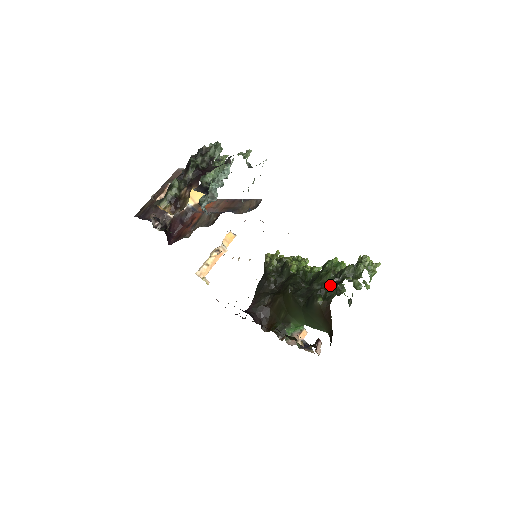
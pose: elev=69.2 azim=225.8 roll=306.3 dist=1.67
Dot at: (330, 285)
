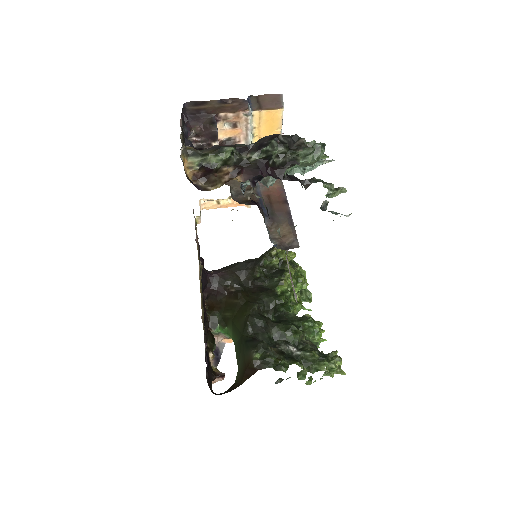
Dot at: (281, 353)
